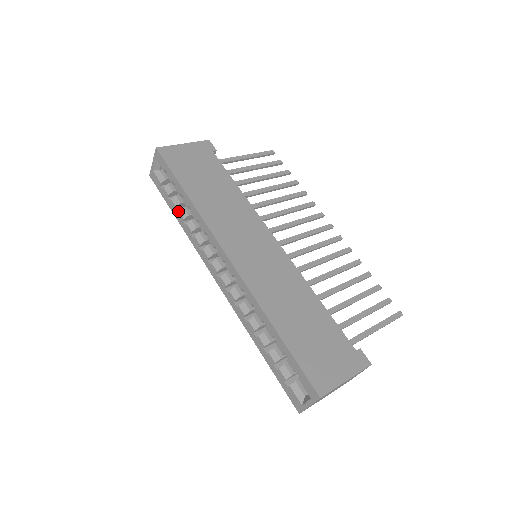
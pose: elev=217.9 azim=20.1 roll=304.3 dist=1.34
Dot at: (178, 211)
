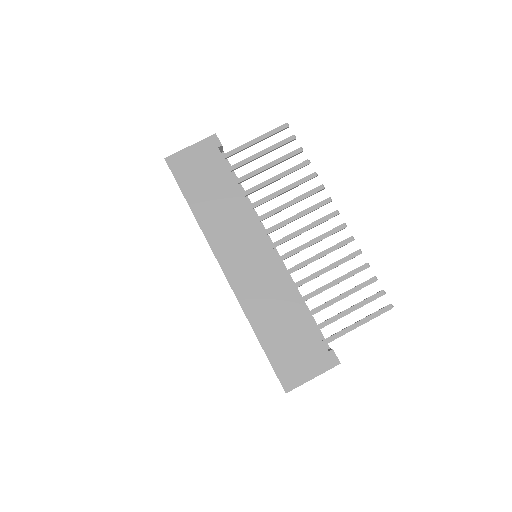
Dot at: occluded
